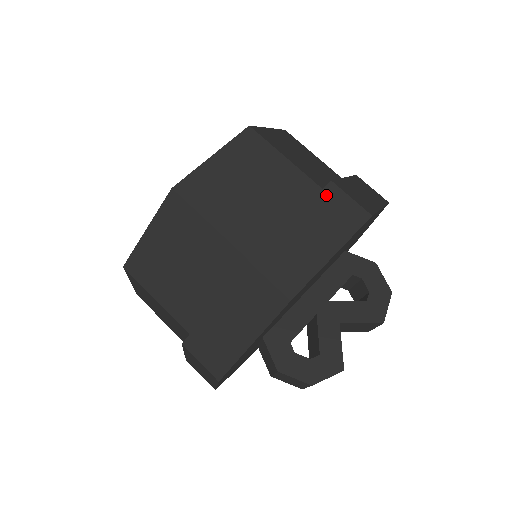
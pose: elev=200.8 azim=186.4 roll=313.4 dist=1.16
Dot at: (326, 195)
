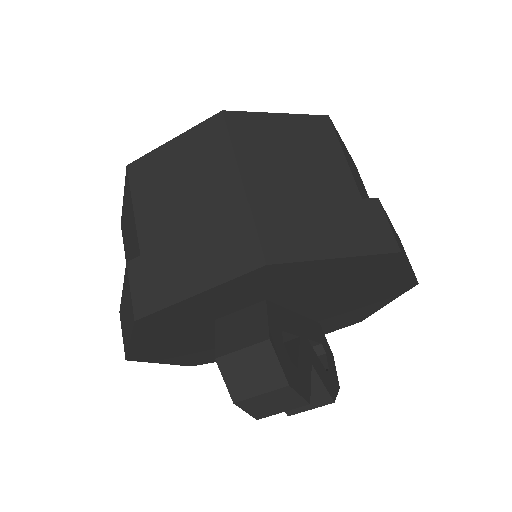
Dot at: (400, 241)
